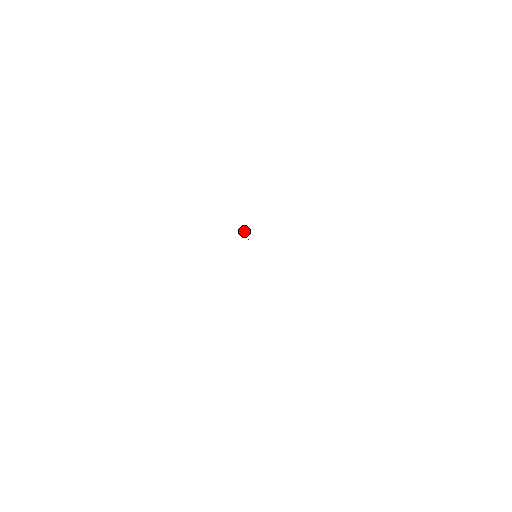
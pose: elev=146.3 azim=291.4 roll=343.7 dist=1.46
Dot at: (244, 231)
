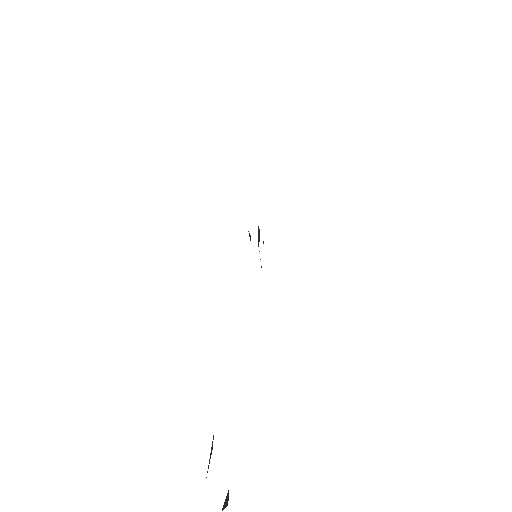
Dot at: (258, 238)
